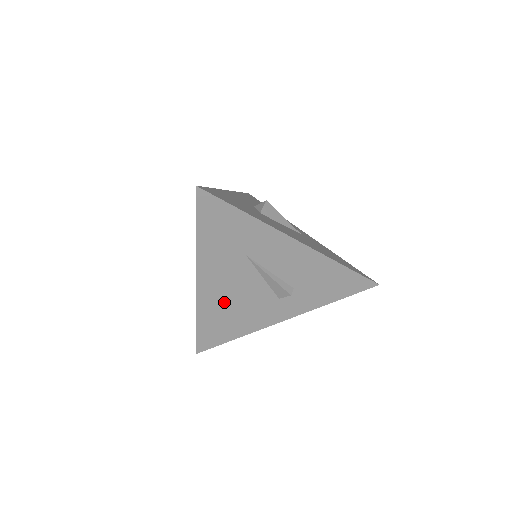
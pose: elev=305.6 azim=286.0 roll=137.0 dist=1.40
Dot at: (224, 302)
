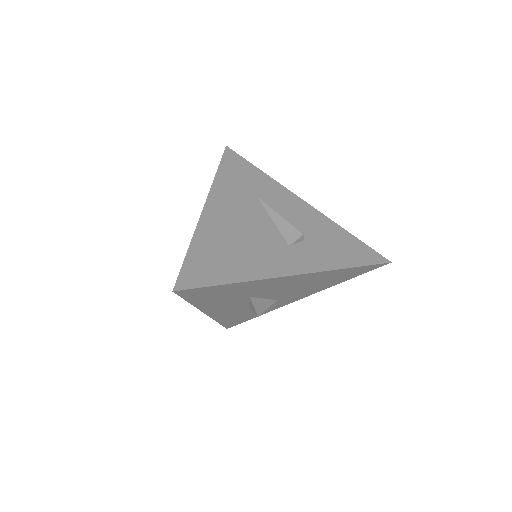
Dot at: (228, 232)
